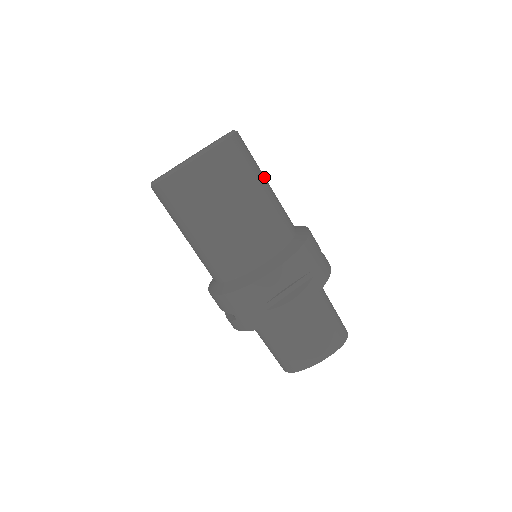
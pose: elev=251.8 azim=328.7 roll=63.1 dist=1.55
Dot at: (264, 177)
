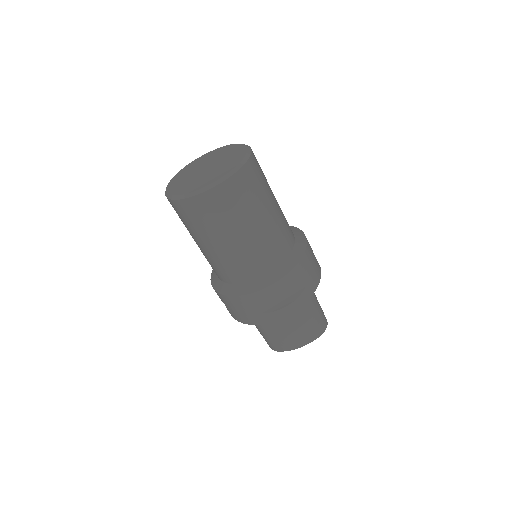
Dot at: (272, 194)
